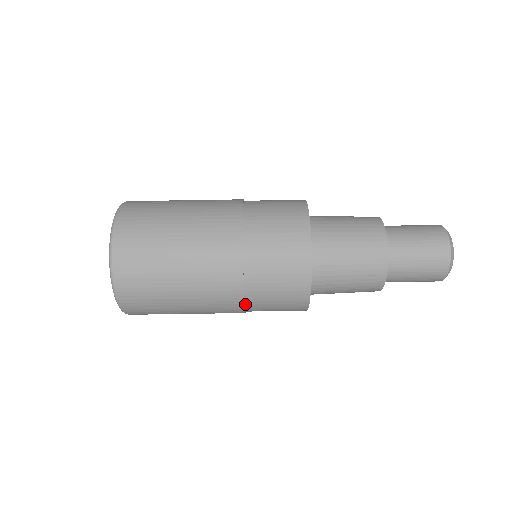
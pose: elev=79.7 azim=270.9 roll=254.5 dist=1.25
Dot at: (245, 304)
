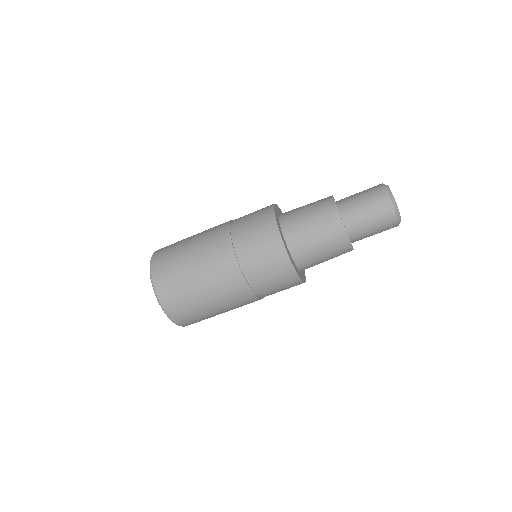
Dot at: (251, 287)
